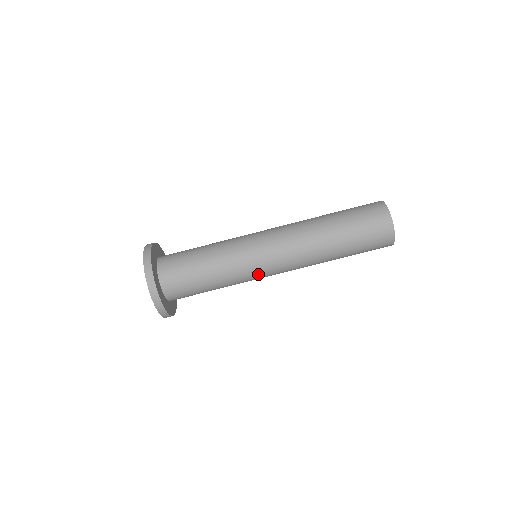
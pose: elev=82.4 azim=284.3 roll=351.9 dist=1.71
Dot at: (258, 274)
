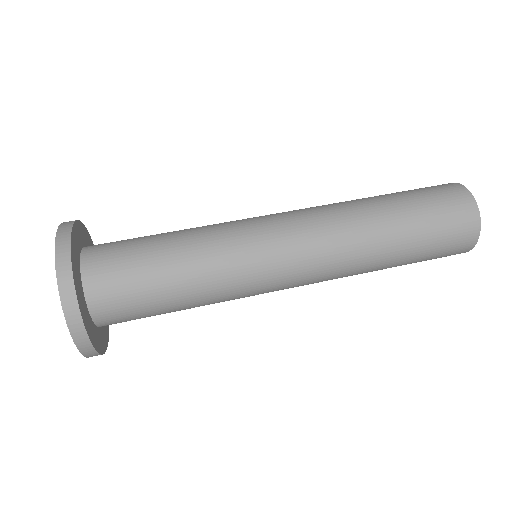
Dot at: (262, 273)
